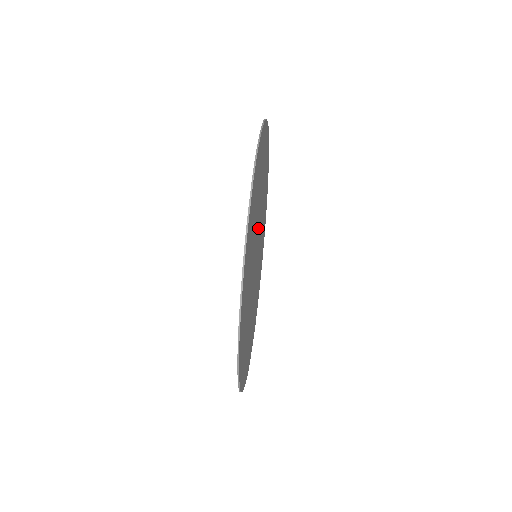
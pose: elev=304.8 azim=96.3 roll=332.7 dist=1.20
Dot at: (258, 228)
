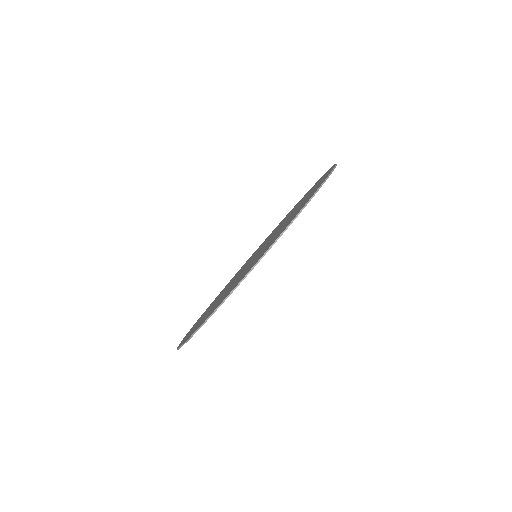
Dot at: occluded
